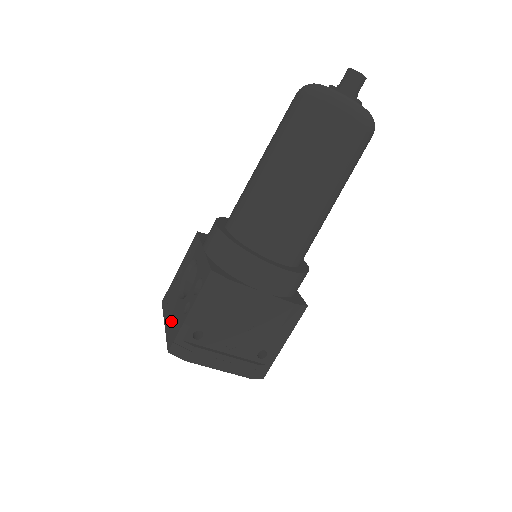
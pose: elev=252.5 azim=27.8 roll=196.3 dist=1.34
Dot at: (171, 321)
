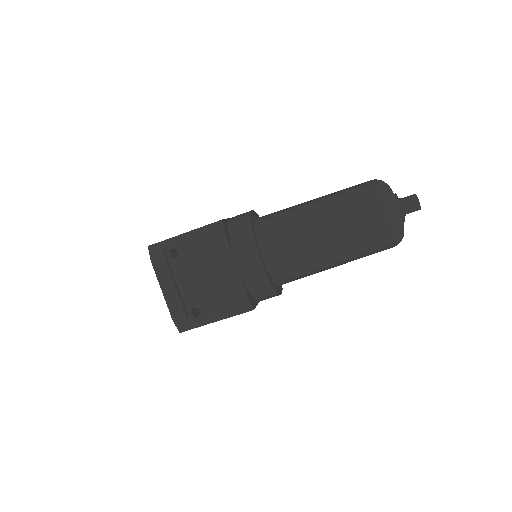
Dot at: occluded
